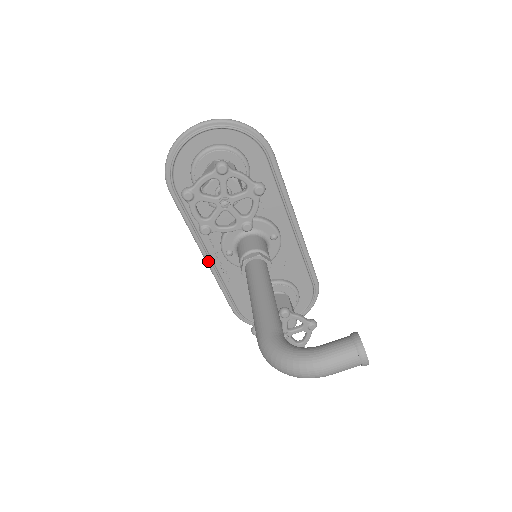
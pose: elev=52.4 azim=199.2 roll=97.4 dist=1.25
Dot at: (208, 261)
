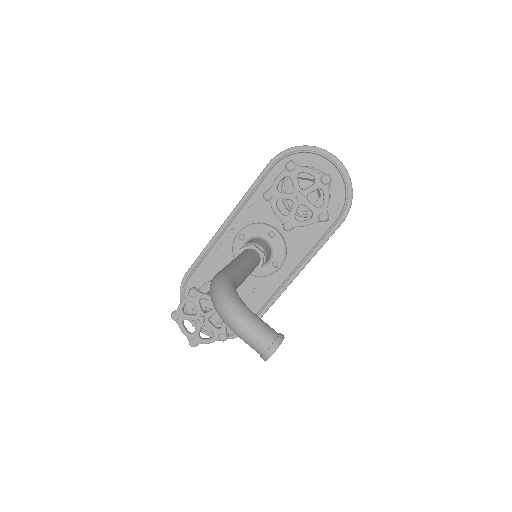
Dot at: (224, 225)
